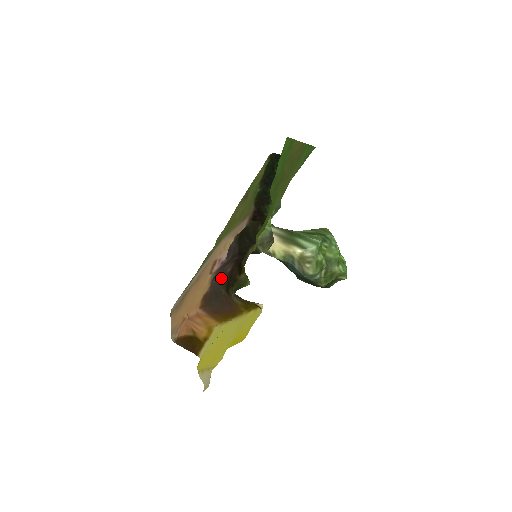
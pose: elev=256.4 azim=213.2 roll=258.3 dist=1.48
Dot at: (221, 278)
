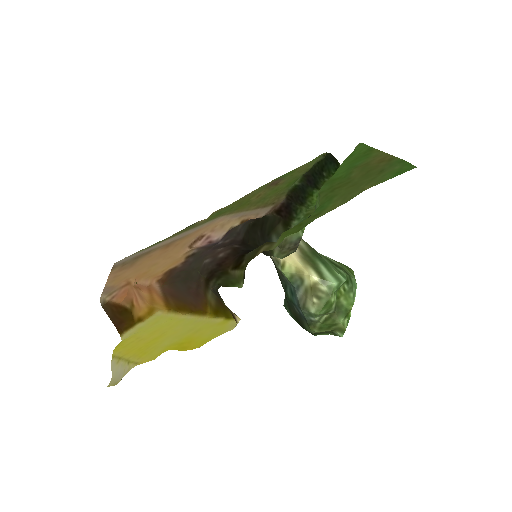
Dot at: (206, 260)
